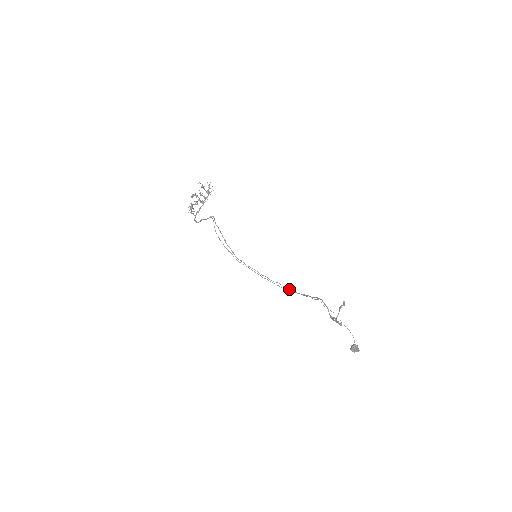
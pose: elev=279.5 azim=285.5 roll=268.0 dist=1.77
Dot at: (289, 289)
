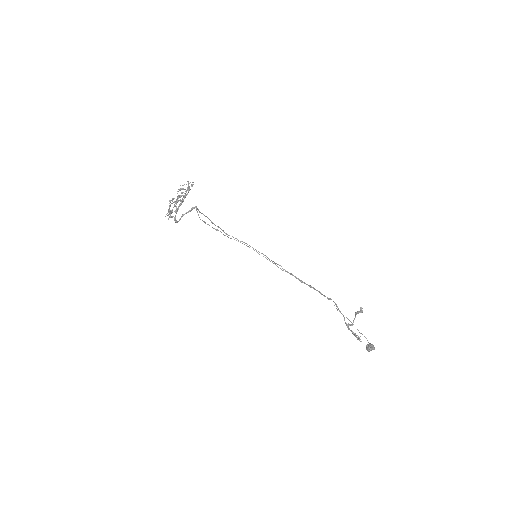
Dot at: occluded
